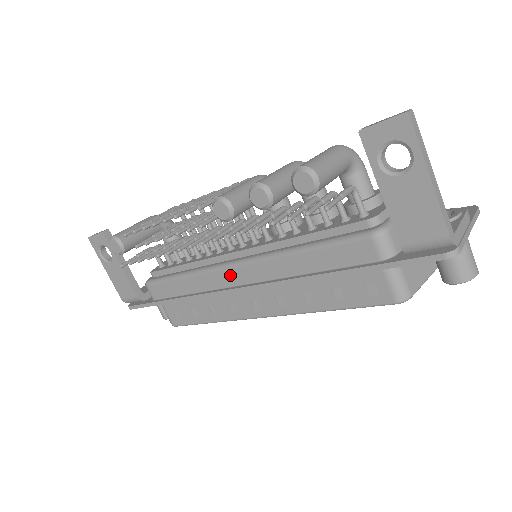
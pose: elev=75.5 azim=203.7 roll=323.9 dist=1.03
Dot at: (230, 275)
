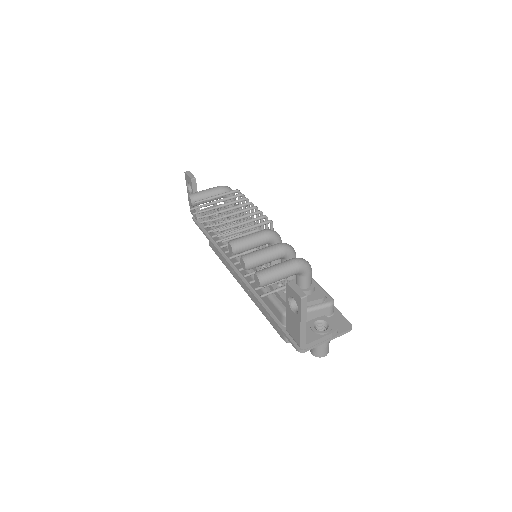
Dot at: (234, 261)
